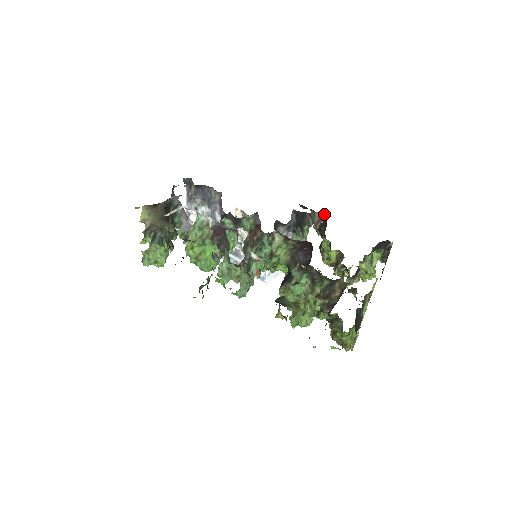
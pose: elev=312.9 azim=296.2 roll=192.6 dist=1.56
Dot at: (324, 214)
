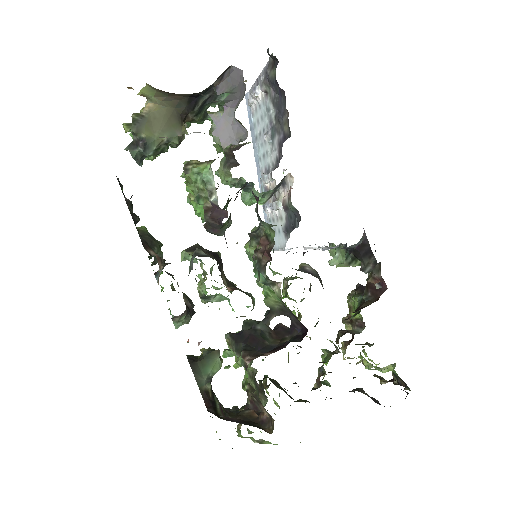
Dot at: occluded
